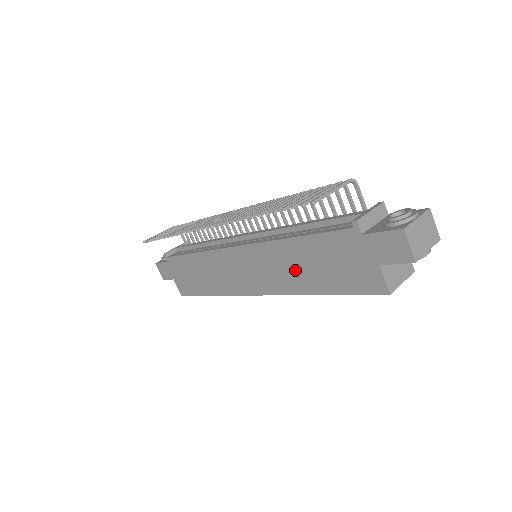
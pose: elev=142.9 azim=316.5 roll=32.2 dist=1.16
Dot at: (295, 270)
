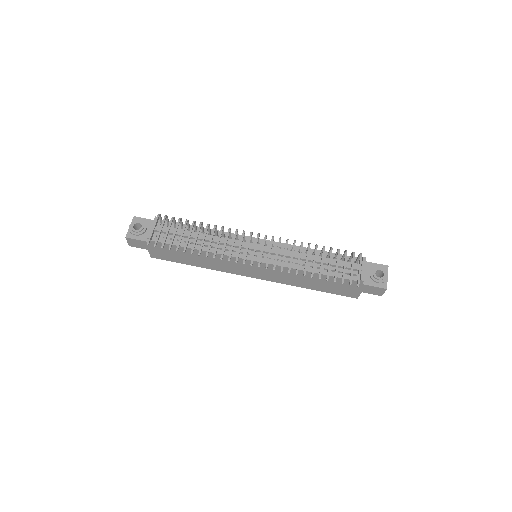
Dot at: (301, 280)
